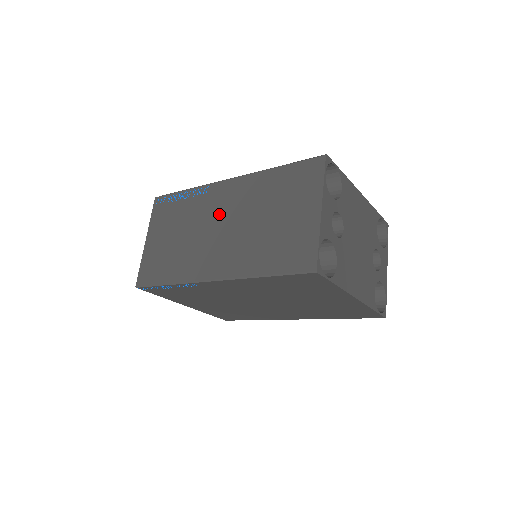
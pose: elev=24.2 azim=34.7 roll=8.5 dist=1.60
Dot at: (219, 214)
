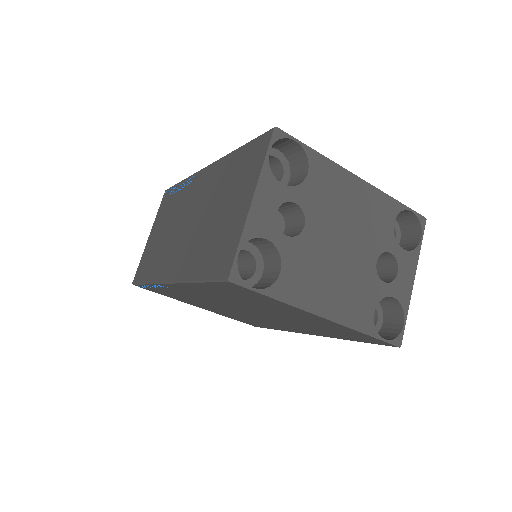
Dot at: (191, 207)
